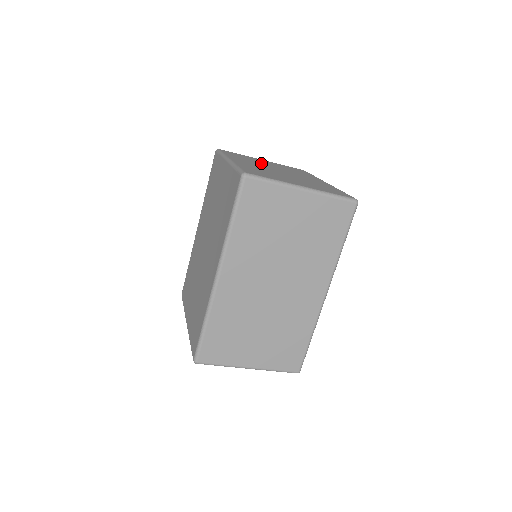
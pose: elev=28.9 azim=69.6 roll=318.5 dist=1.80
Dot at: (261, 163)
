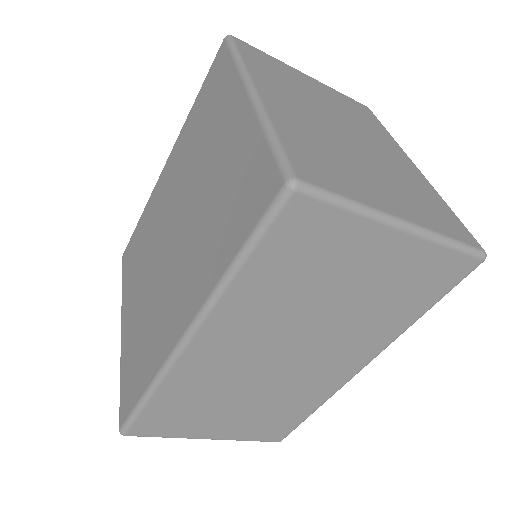
Dot at: (308, 95)
